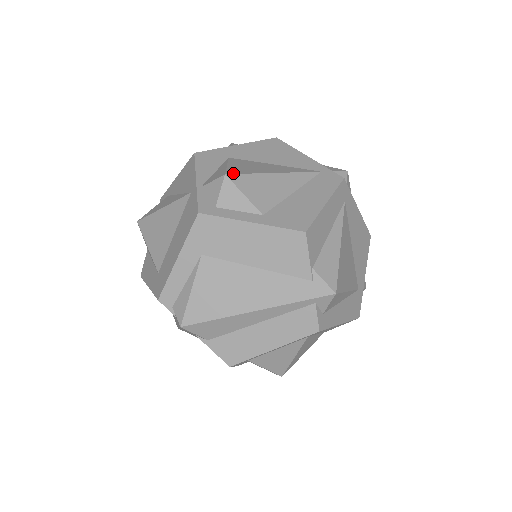
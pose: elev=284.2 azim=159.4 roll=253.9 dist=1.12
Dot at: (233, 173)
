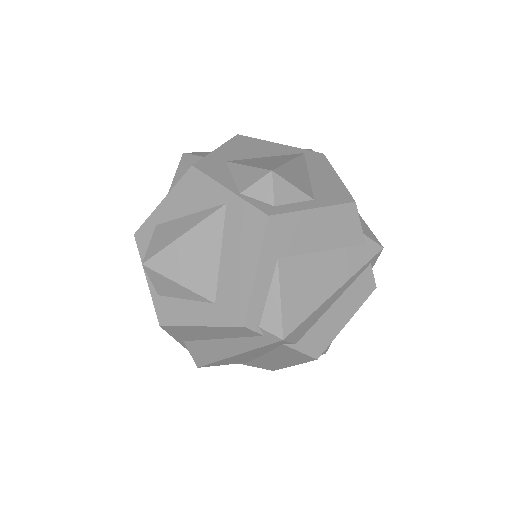
Dot at: (273, 168)
